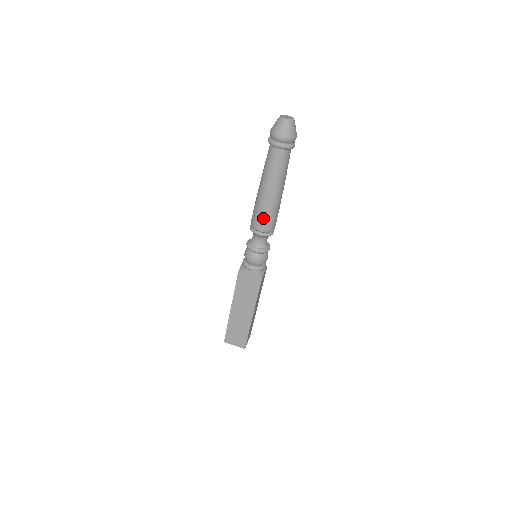
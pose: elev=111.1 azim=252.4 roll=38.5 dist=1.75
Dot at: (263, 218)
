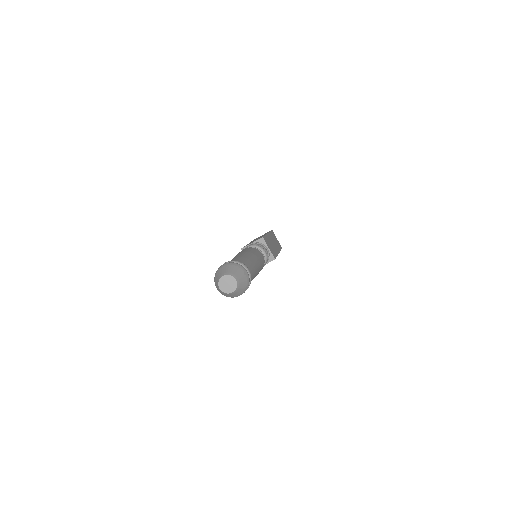
Dot at: occluded
